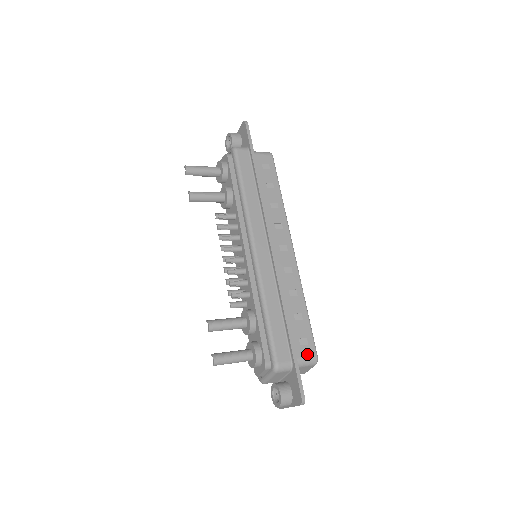
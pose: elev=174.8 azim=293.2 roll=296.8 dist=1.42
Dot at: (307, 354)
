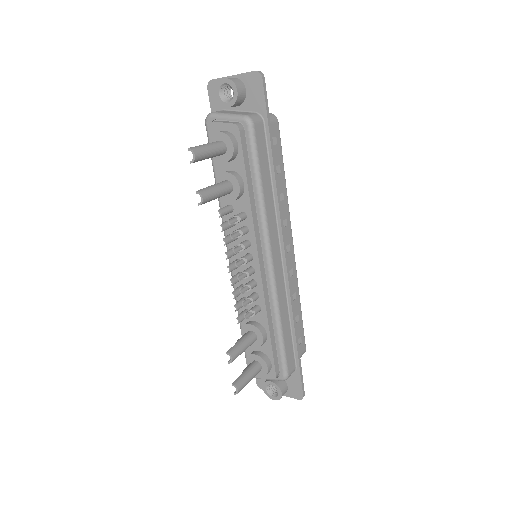
Dot at: (301, 352)
